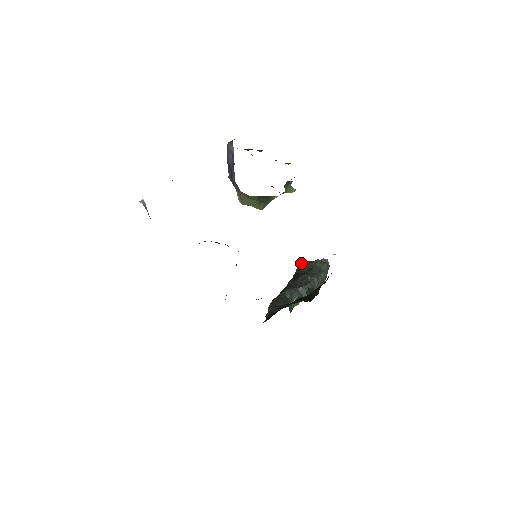
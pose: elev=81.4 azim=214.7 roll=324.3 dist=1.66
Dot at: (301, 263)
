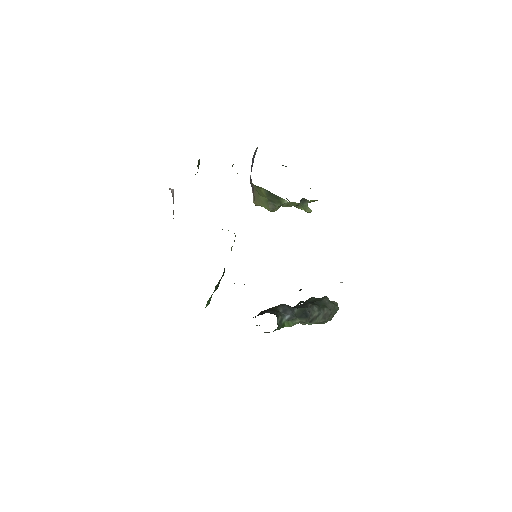
Dot at: (309, 298)
